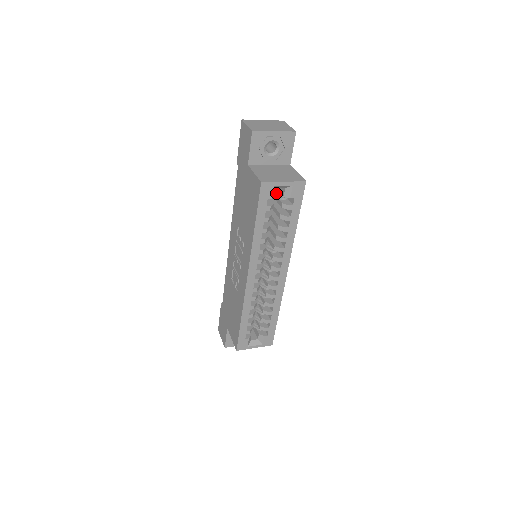
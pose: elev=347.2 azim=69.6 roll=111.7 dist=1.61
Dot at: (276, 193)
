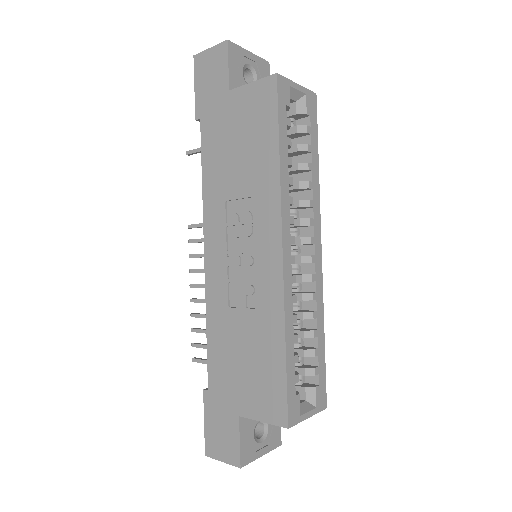
Dot at: occluded
